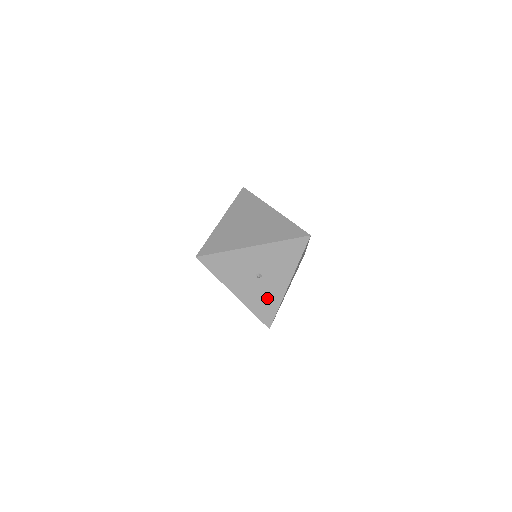
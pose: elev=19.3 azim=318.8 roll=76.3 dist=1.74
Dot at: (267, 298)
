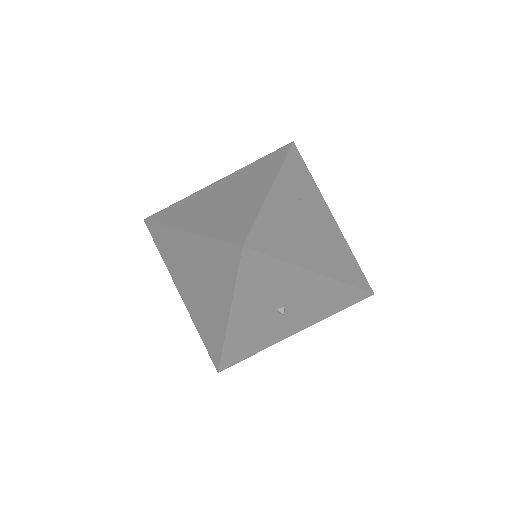
Dot at: (323, 299)
